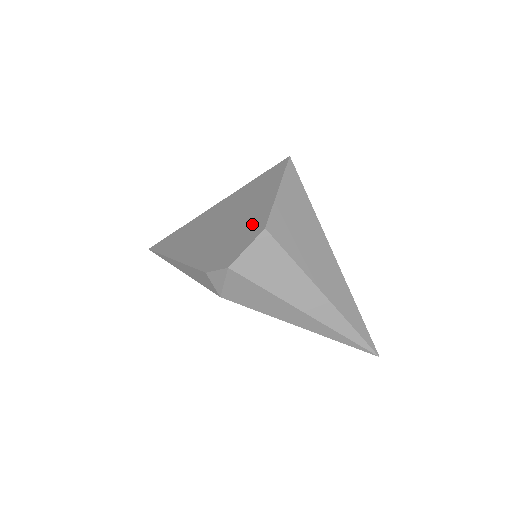
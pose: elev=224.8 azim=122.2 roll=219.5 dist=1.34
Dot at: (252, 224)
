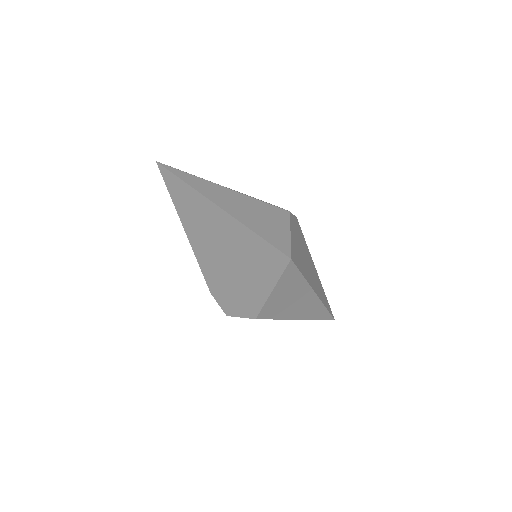
Dot at: (247, 298)
